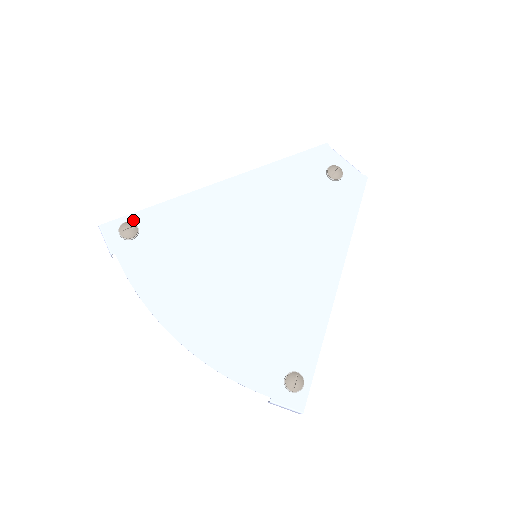
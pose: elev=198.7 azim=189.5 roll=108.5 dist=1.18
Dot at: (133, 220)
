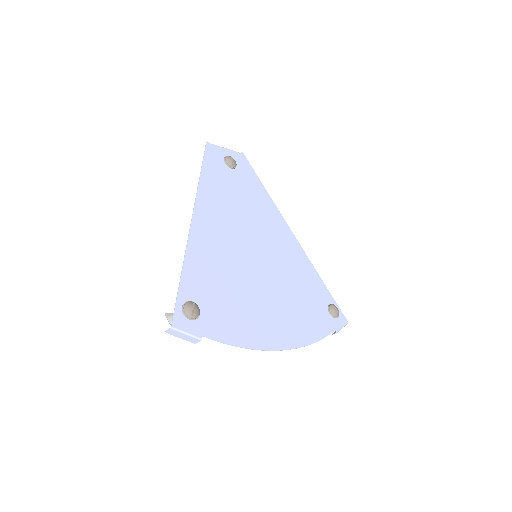
Dot at: (183, 300)
